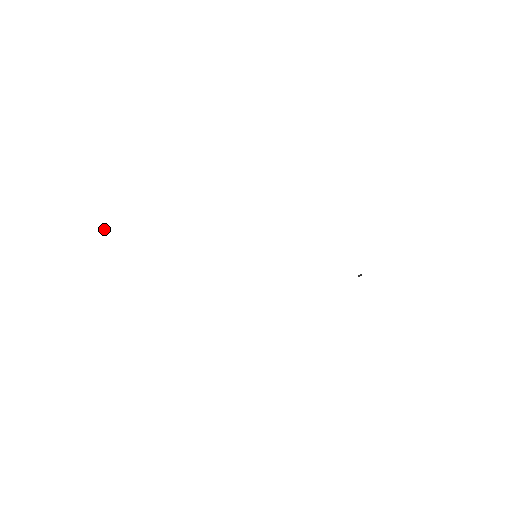
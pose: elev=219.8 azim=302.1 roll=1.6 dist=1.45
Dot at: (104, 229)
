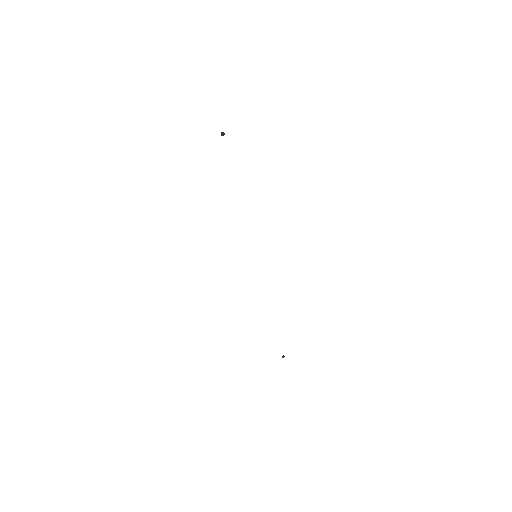
Dot at: (222, 134)
